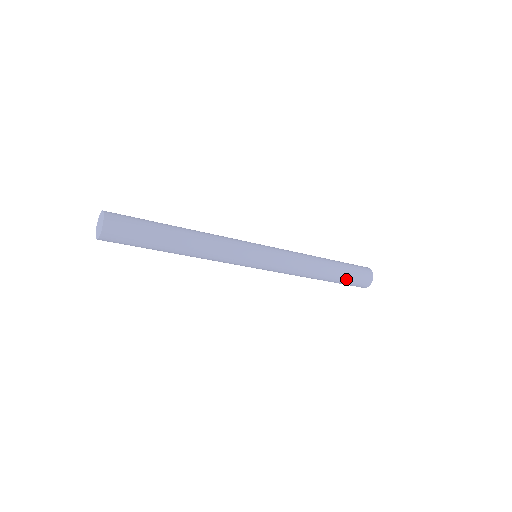
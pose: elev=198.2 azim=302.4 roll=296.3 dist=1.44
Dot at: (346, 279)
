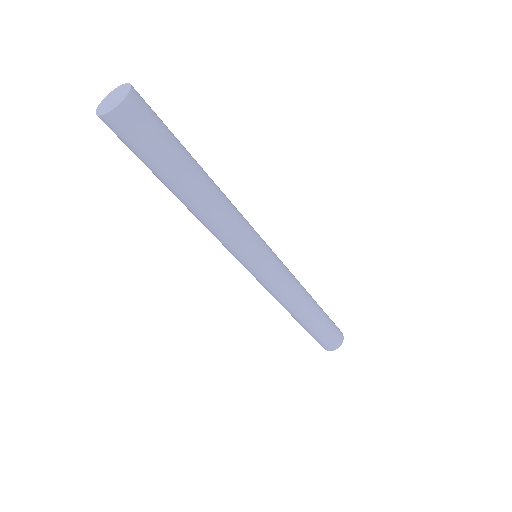
Dot at: (328, 323)
